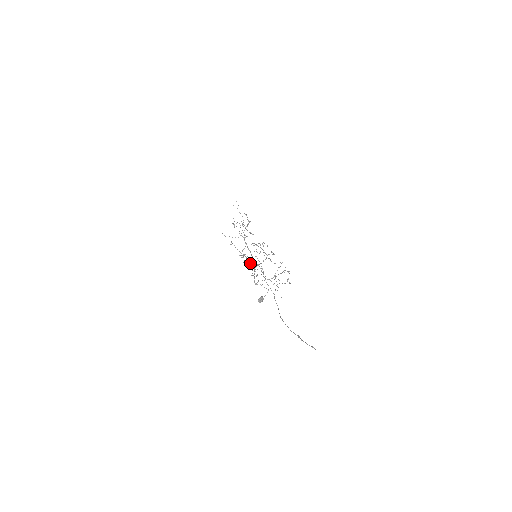
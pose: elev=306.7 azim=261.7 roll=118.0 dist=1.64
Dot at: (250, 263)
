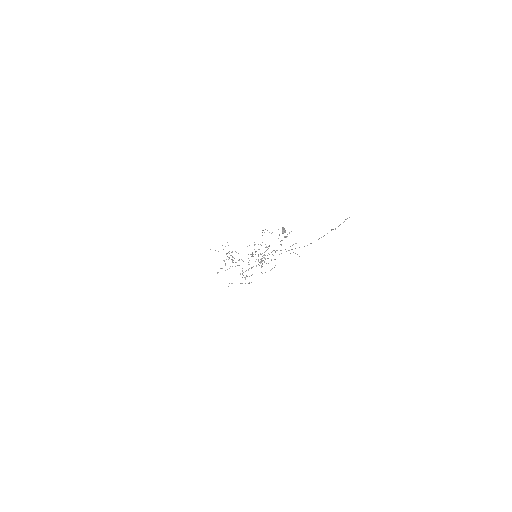
Dot at: occluded
